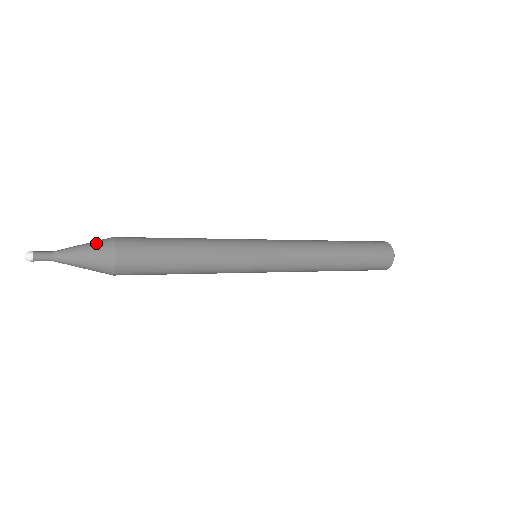
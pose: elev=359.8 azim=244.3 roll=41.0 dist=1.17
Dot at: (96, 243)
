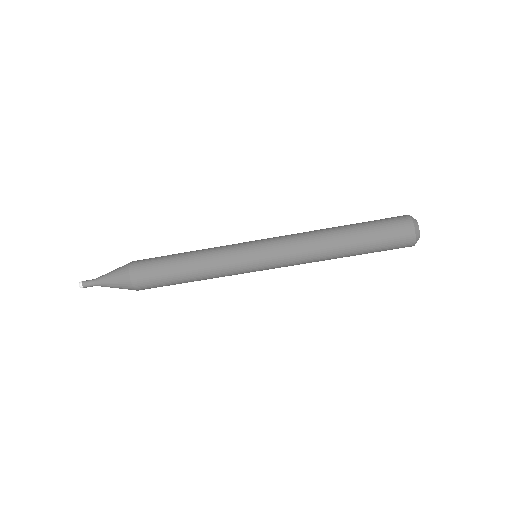
Dot at: occluded
